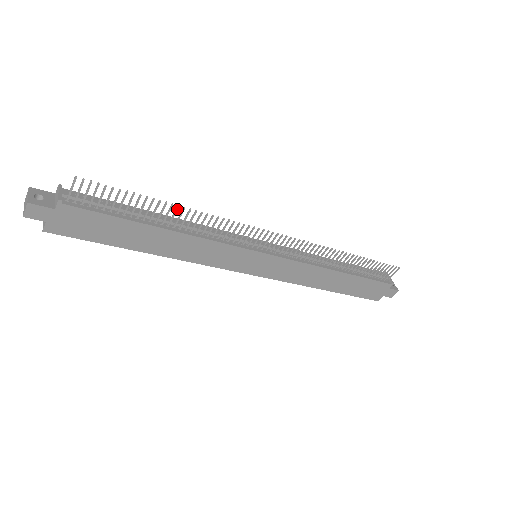
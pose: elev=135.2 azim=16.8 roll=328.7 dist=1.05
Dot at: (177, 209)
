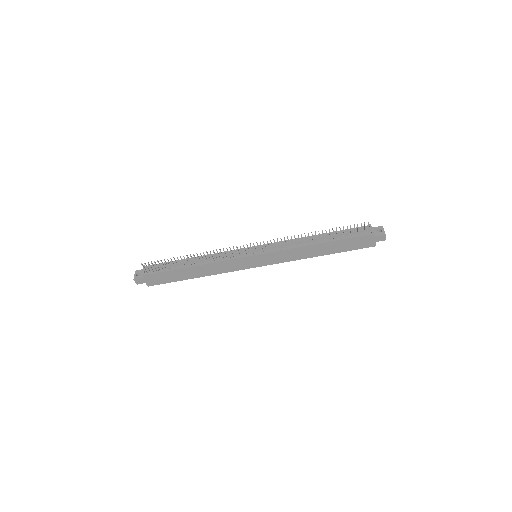
Dot at: (191, 256)
